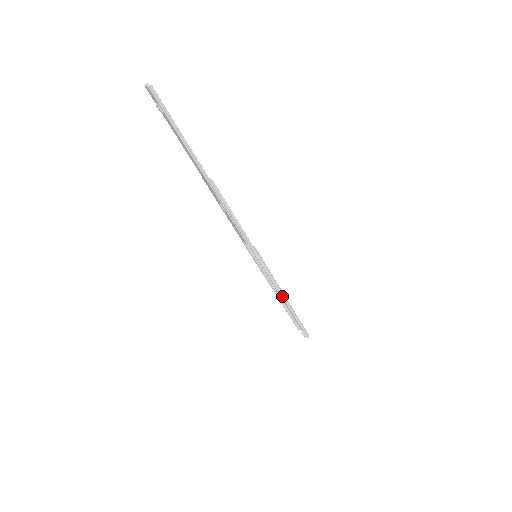
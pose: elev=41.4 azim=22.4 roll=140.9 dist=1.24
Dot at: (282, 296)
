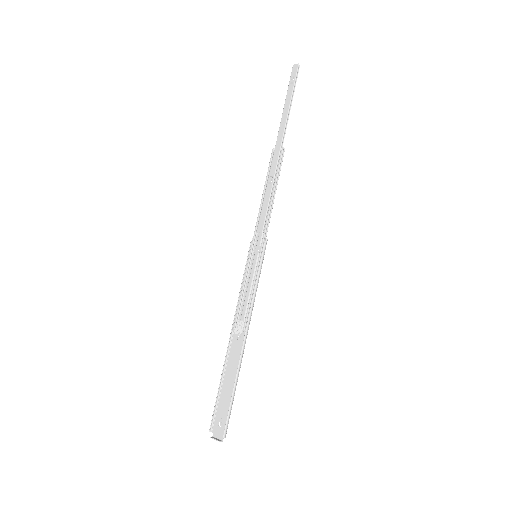
Dot at: (247, 327)
